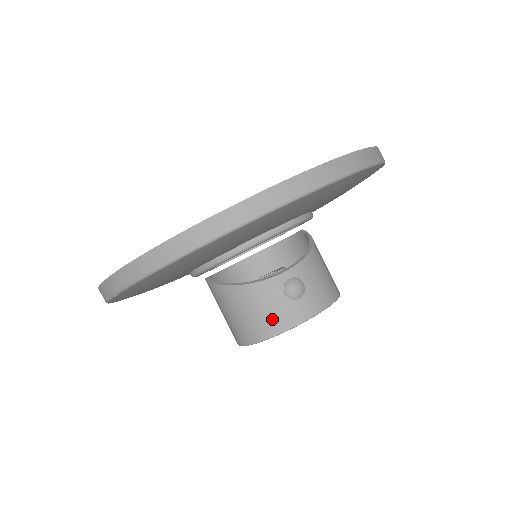
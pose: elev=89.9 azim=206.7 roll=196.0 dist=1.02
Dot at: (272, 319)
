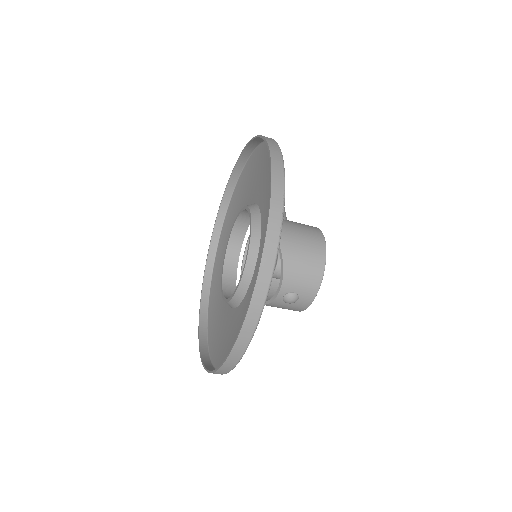
Dot at: (292, 309)
